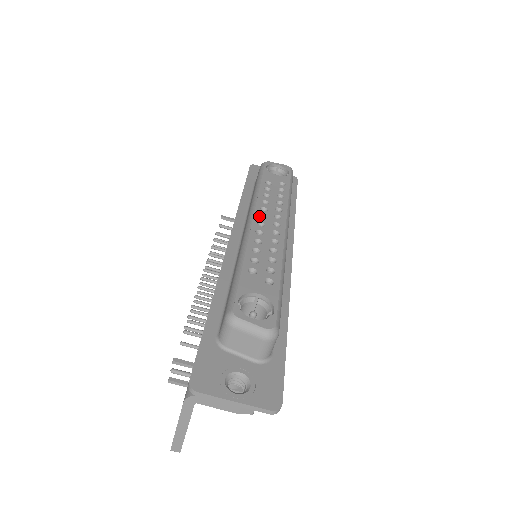
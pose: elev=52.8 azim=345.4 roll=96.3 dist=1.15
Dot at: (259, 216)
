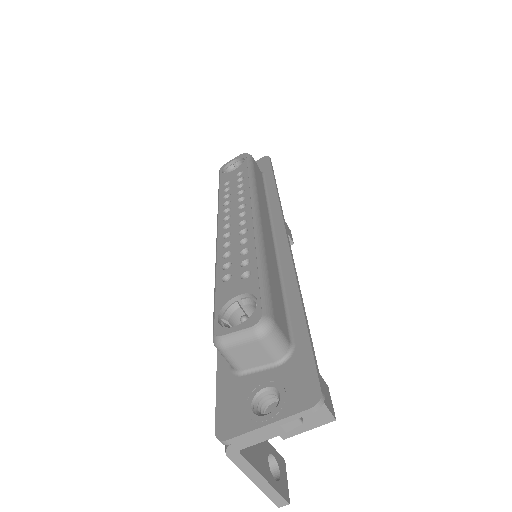
Dot at: (224, 220)
